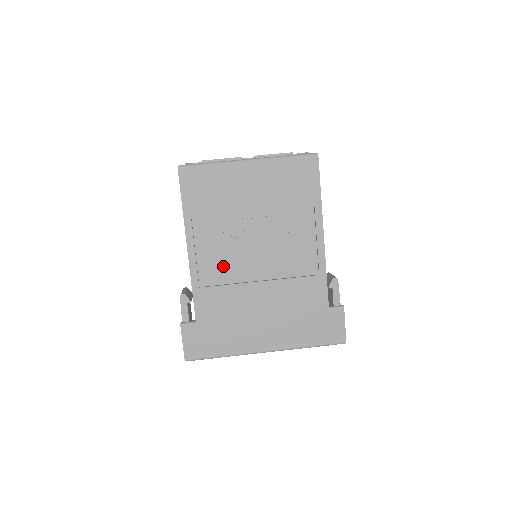
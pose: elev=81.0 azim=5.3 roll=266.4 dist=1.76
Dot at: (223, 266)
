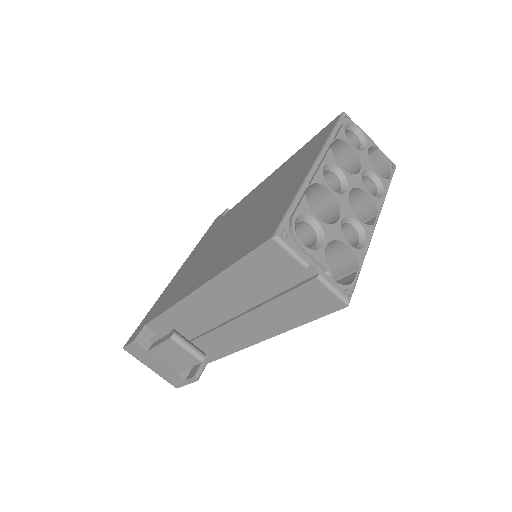
Dot at: occluded
